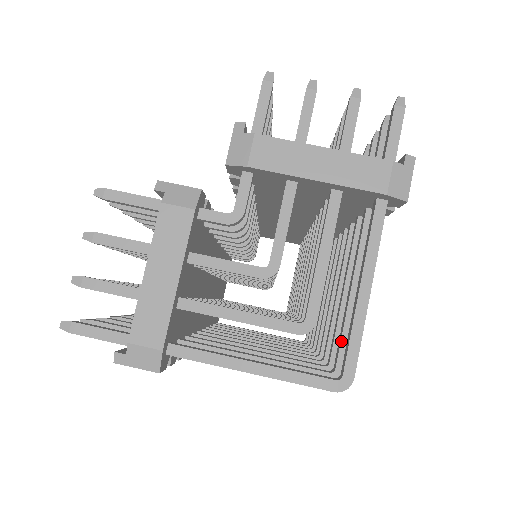
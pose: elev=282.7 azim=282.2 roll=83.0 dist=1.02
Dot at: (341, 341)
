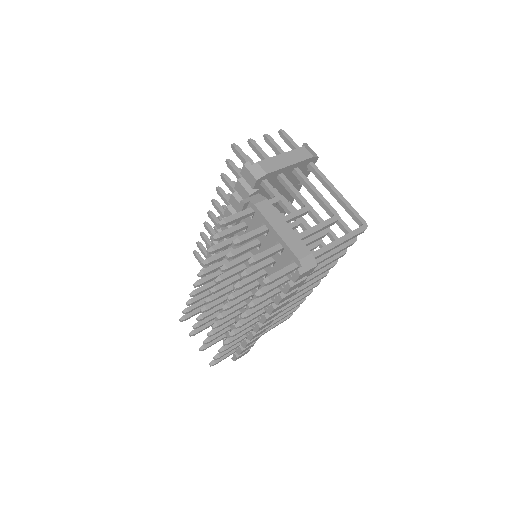
Dot at: (343, 225)
